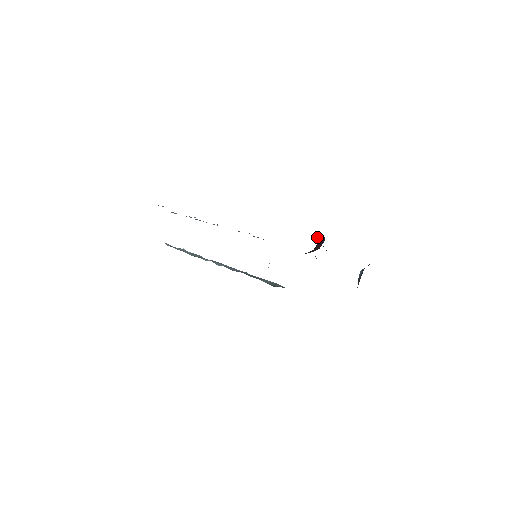
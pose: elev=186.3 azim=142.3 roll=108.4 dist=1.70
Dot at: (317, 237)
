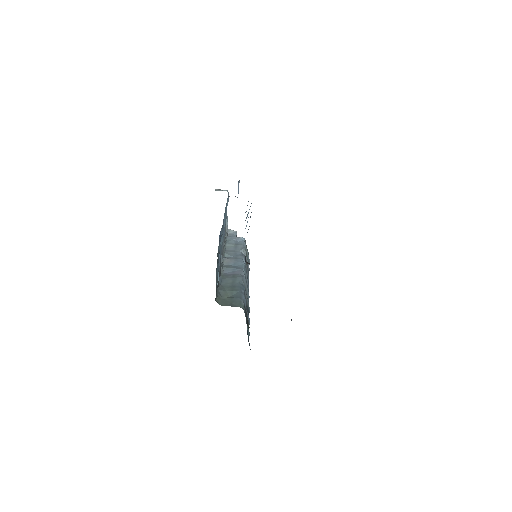
Dot at: occluded
